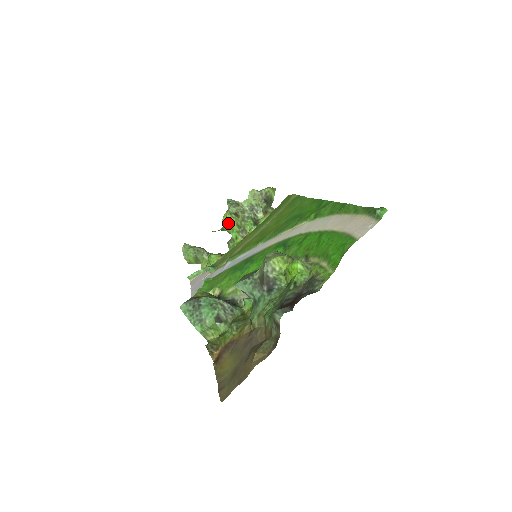
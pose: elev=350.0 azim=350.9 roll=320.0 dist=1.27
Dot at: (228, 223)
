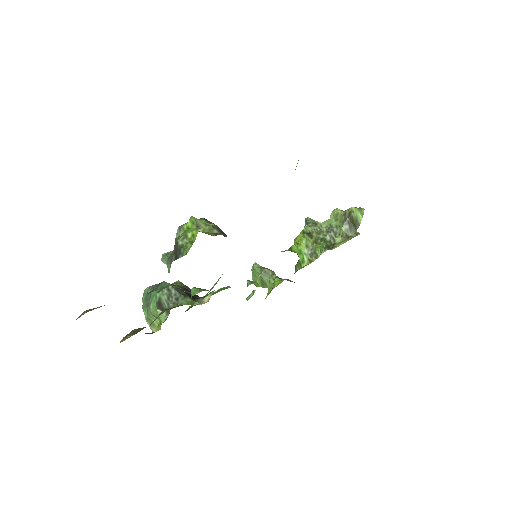
Dot at: (297, 243)
